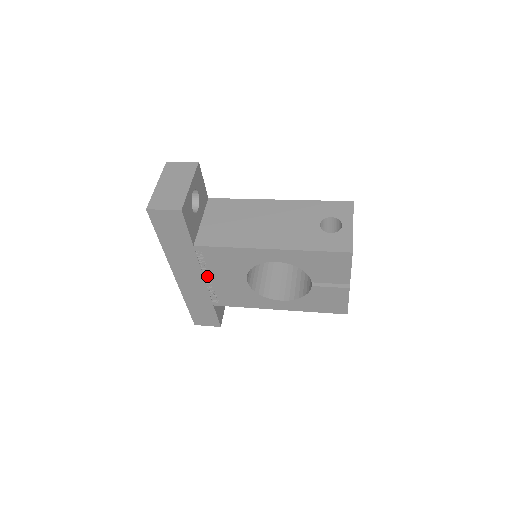
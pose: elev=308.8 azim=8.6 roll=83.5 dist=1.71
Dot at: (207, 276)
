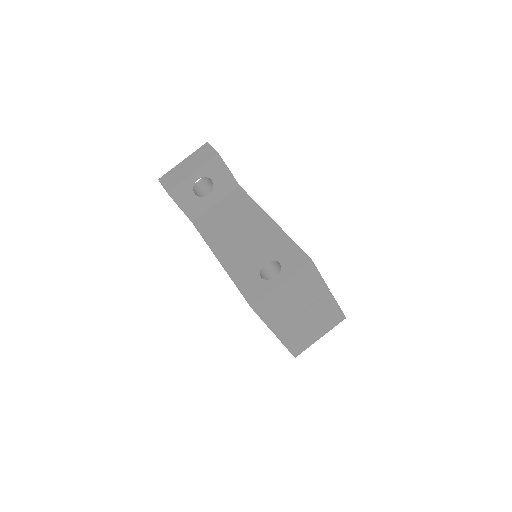
Dot at: occluded
